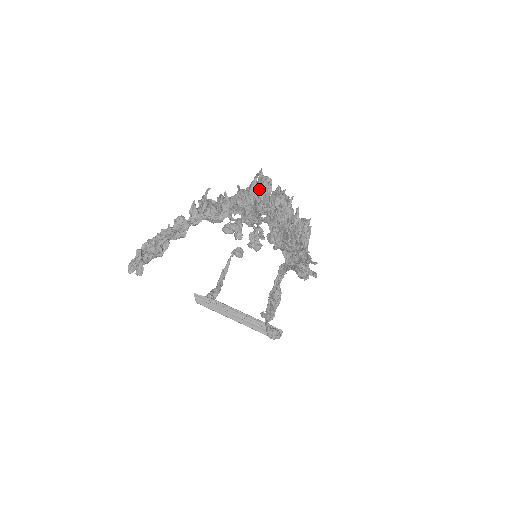
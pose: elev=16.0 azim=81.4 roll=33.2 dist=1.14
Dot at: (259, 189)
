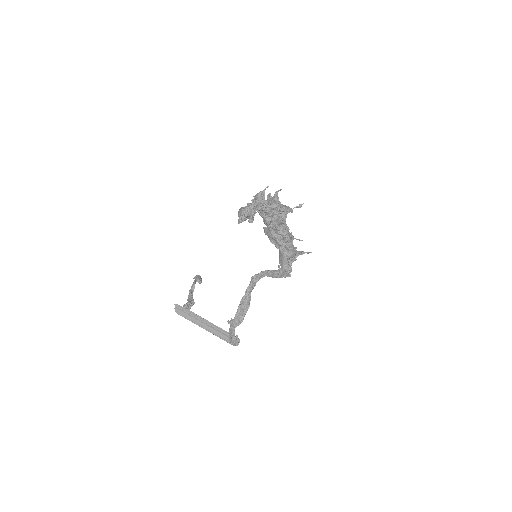
Dot at: (278, 200)
